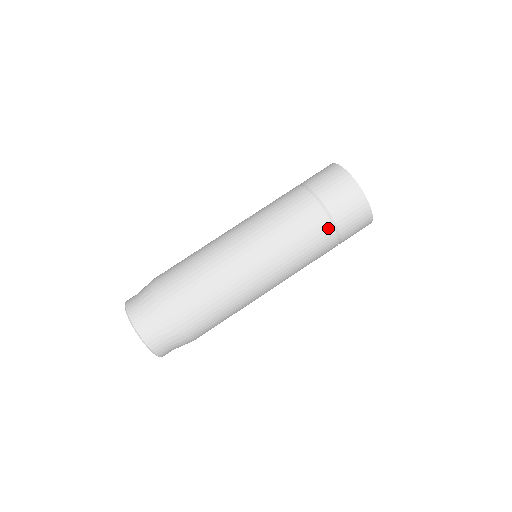
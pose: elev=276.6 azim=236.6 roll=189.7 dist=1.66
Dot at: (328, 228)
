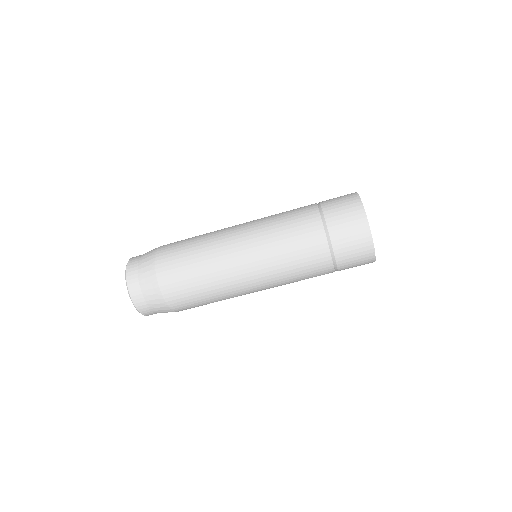
Dot at: (322, 244)
